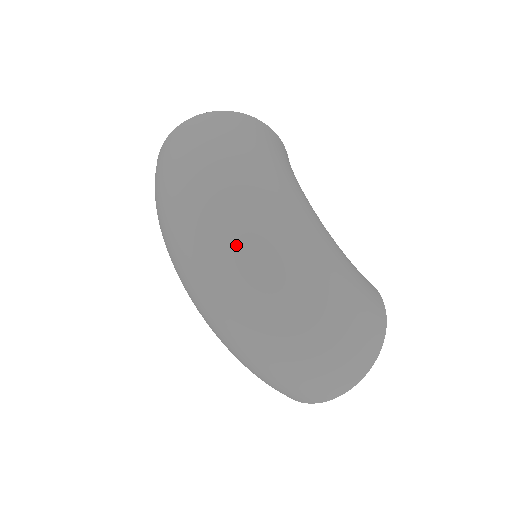
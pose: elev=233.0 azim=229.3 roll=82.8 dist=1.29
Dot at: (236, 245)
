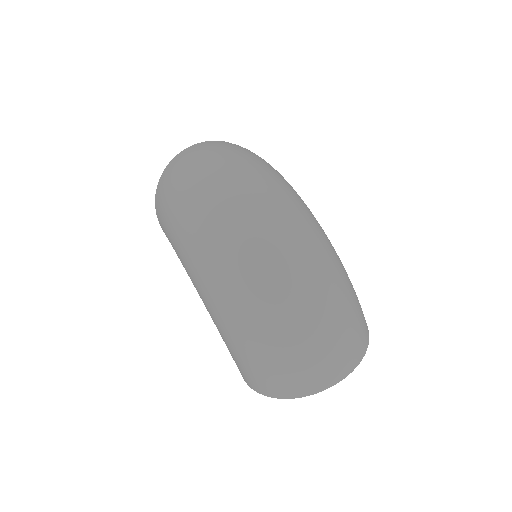
Dot at: (273, 211)
